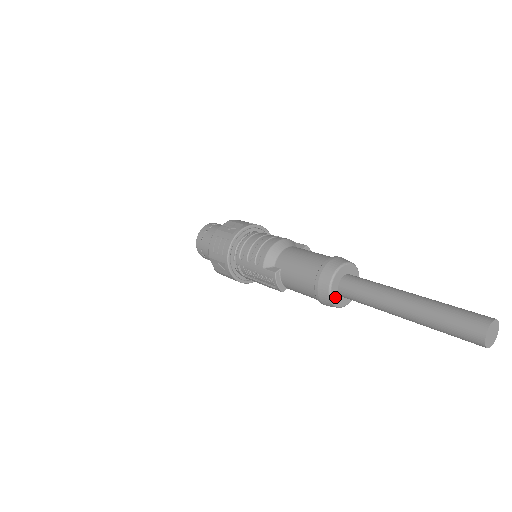
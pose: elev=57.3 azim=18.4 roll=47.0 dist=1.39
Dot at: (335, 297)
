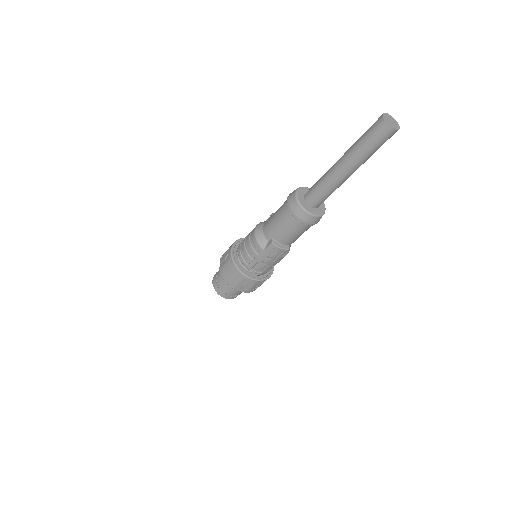
Dot at: (313, 211)
